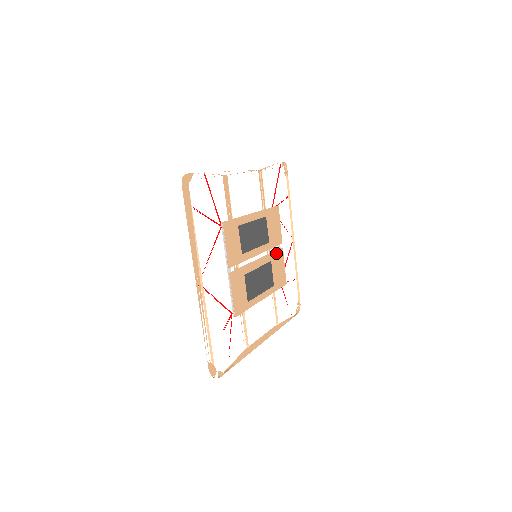
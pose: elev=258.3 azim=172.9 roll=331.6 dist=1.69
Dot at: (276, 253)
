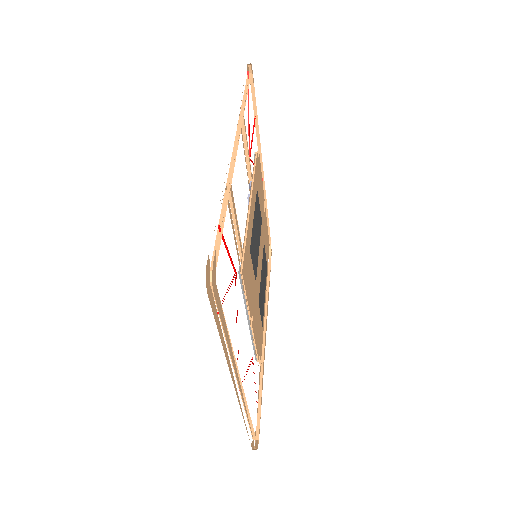
Dot at: occluded
